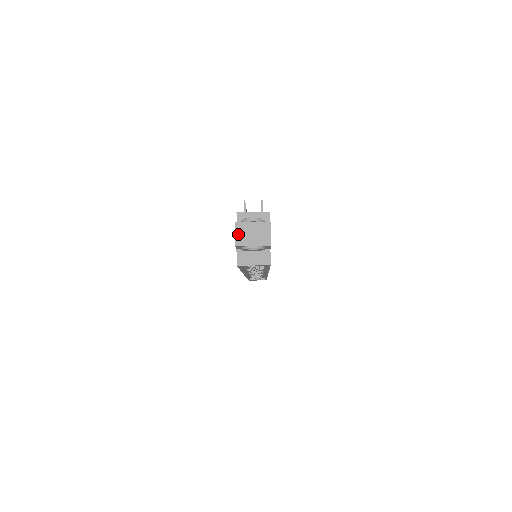
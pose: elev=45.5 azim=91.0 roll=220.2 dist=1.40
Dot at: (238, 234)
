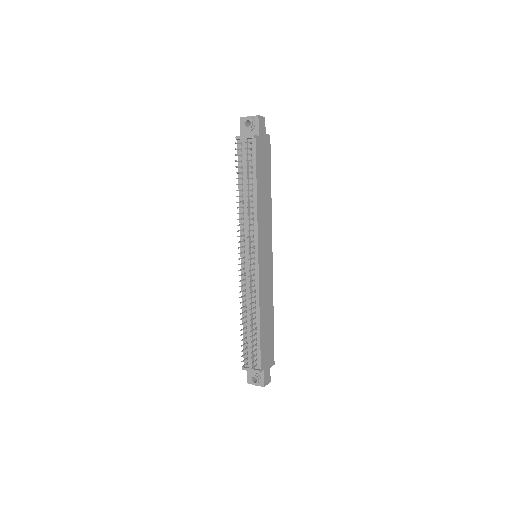
Dot at: occluded
